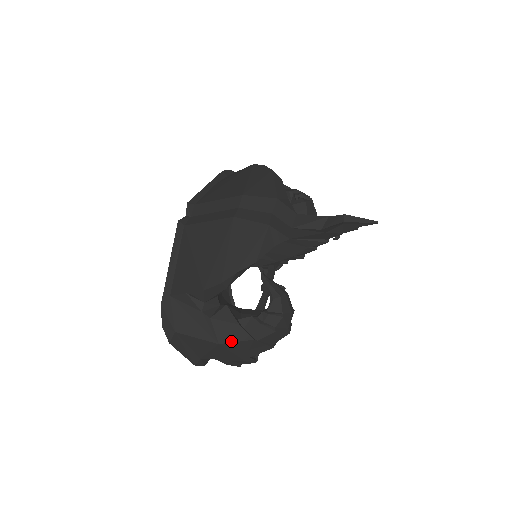
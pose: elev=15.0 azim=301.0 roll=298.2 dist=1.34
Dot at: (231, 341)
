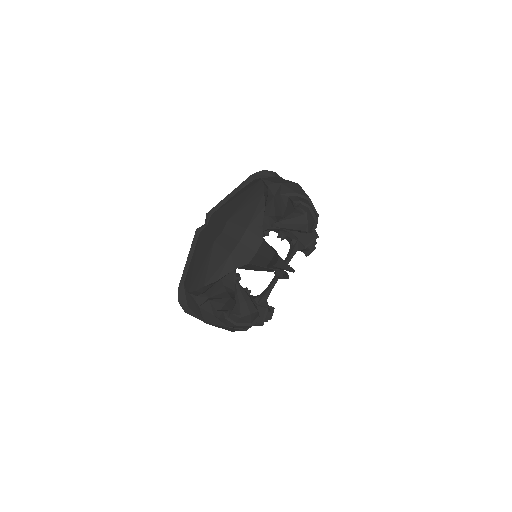
Dot at: (211, 323)
